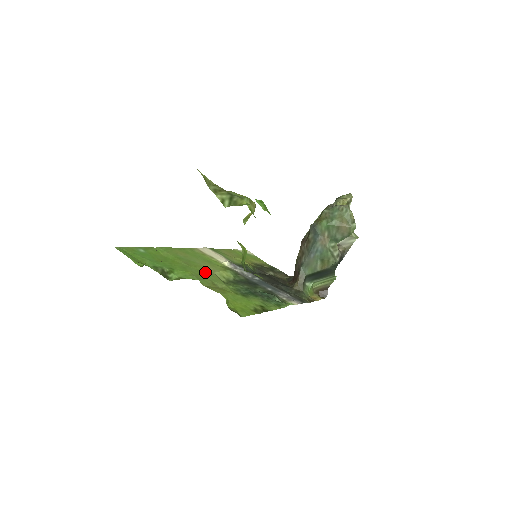
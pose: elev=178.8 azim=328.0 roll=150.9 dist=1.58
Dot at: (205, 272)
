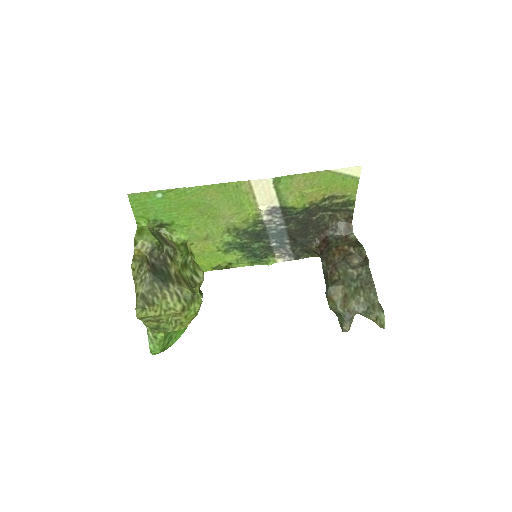
Dot at: (214, 223)
